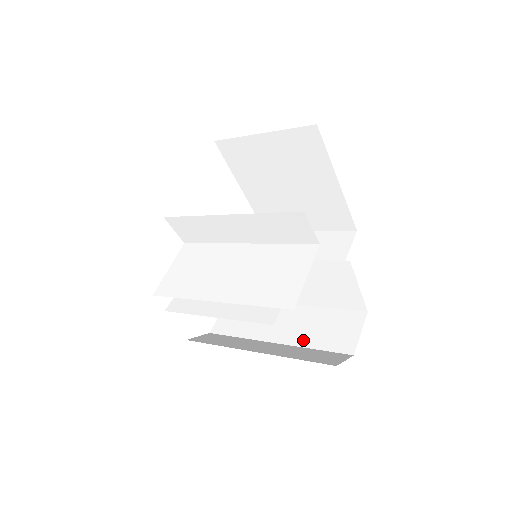
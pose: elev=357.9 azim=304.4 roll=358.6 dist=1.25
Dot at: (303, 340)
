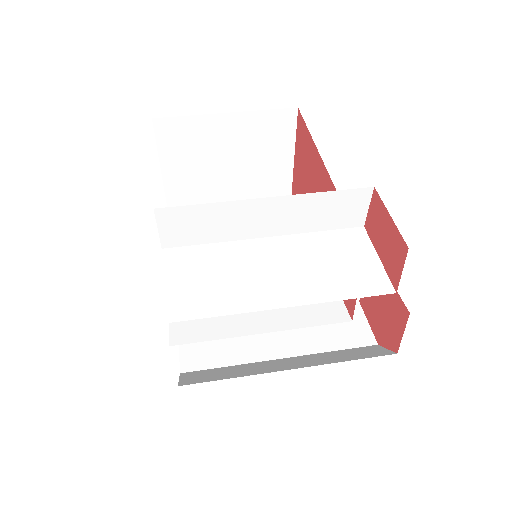
Dot at: (315, 346)
